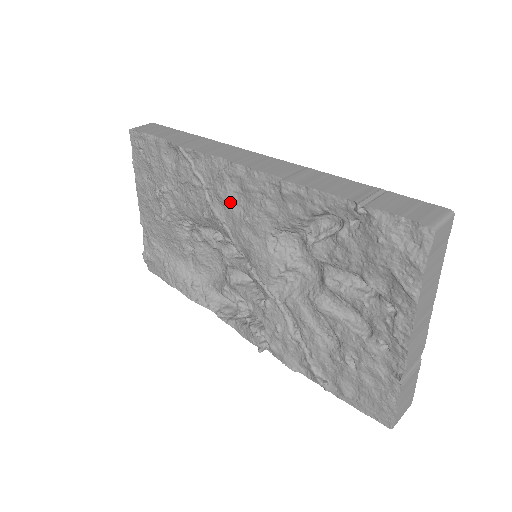
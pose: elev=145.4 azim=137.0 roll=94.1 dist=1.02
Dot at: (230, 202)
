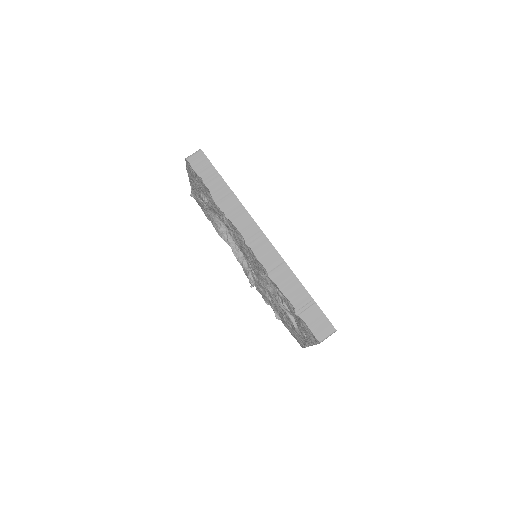
Dot at: (242, 247)
